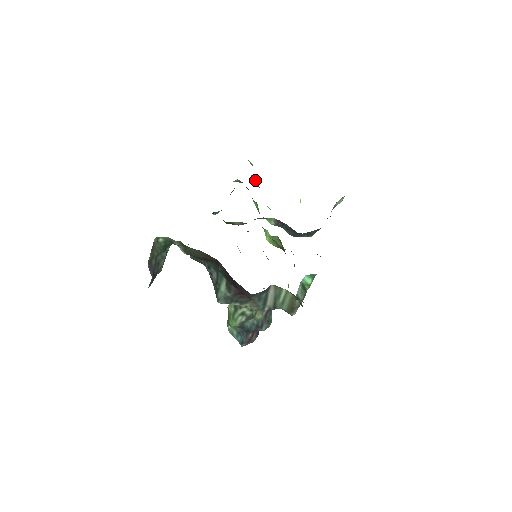
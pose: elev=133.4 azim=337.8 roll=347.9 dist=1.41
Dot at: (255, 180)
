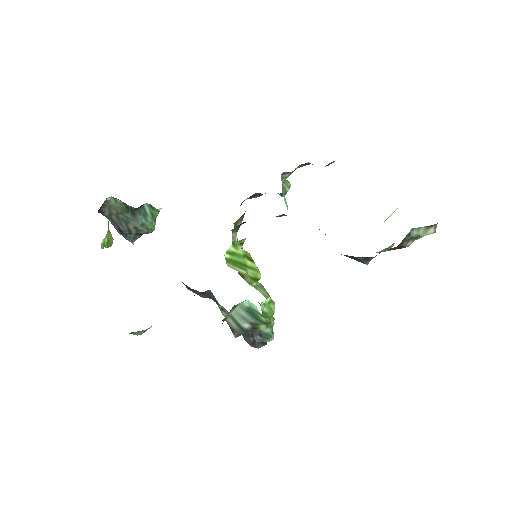
Dot at: occluded
